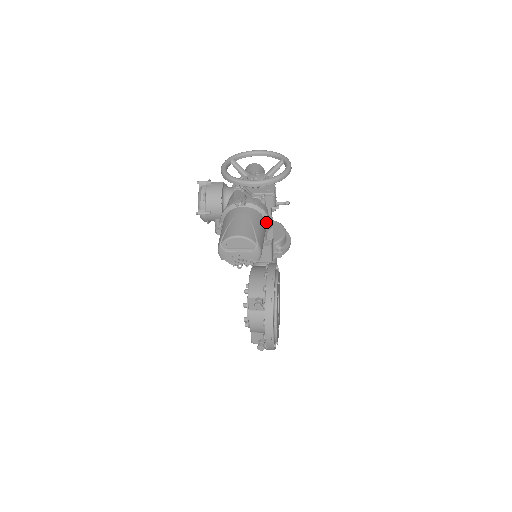
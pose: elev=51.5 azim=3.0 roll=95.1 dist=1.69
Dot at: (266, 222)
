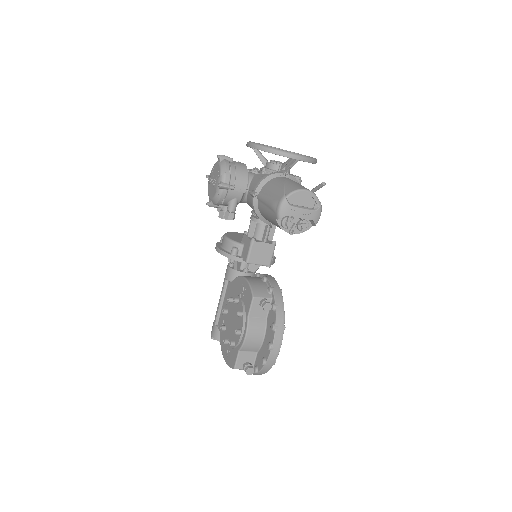
Dot at: occluded
